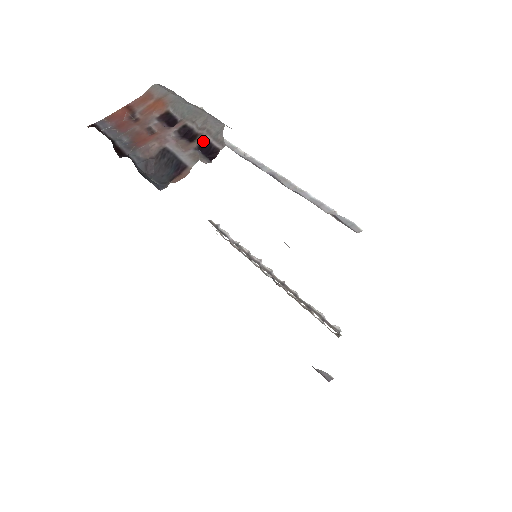
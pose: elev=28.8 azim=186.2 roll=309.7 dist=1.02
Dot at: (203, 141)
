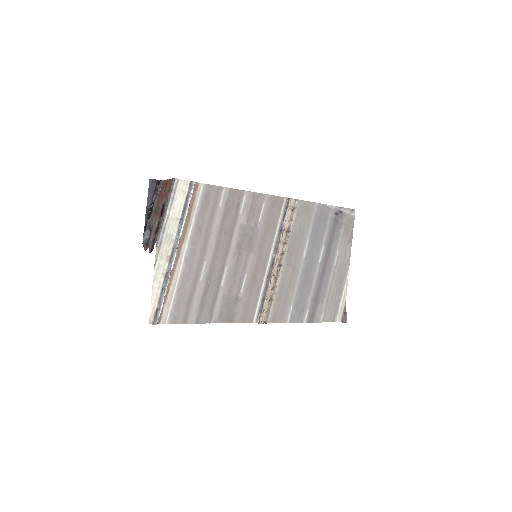
Dot at: (154, 239)
